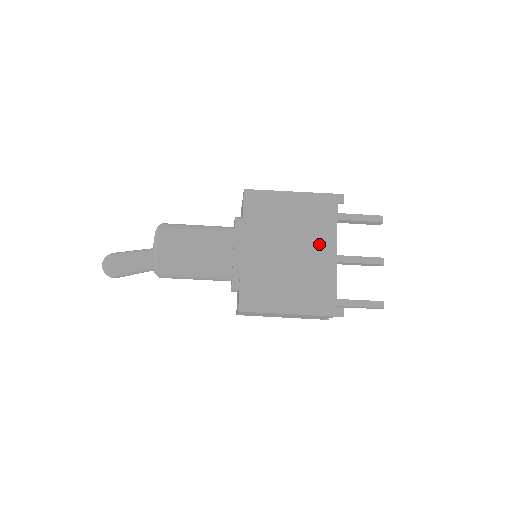
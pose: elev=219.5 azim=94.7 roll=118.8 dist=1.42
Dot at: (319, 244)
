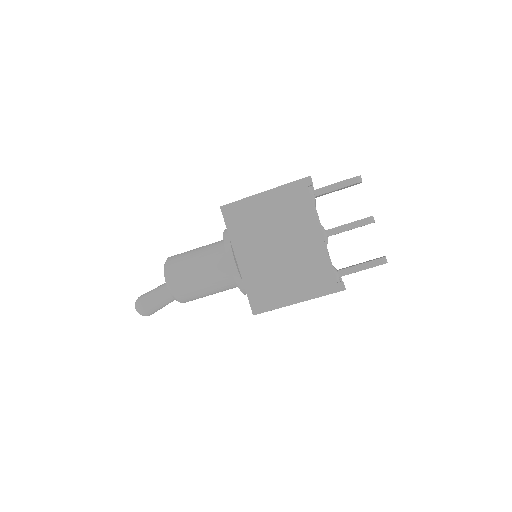
Dot at: (303, 232)
